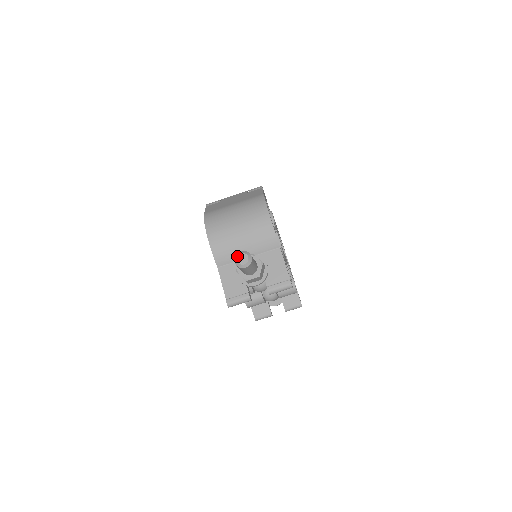
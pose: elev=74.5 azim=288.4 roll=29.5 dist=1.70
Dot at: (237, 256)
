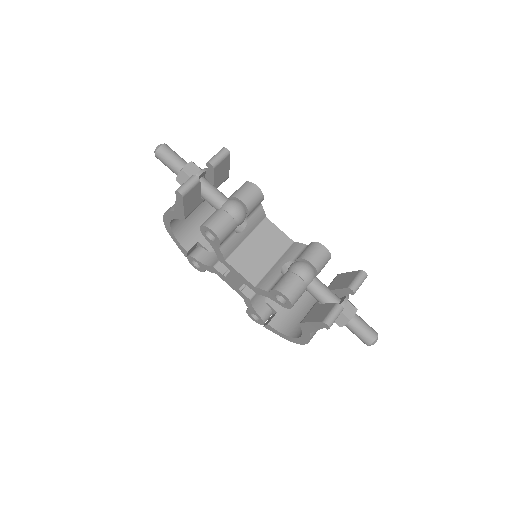
Dot at: occluded
